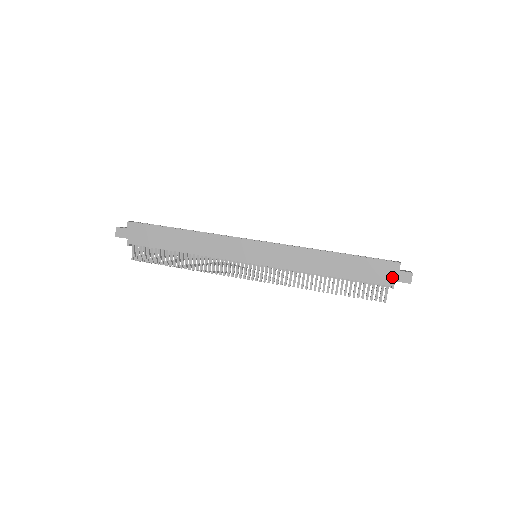
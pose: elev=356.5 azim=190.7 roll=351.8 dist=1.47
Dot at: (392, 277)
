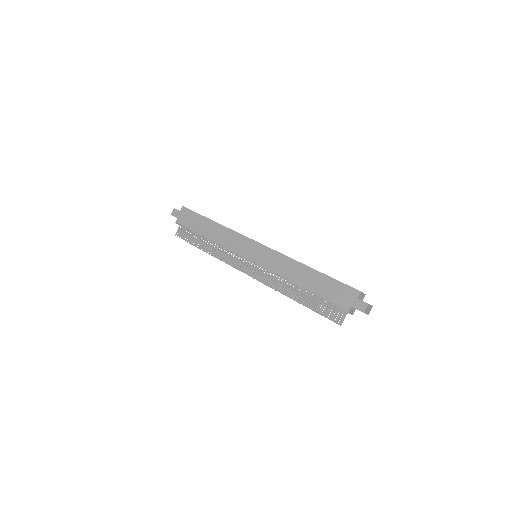
Dot at: (350, 302)
